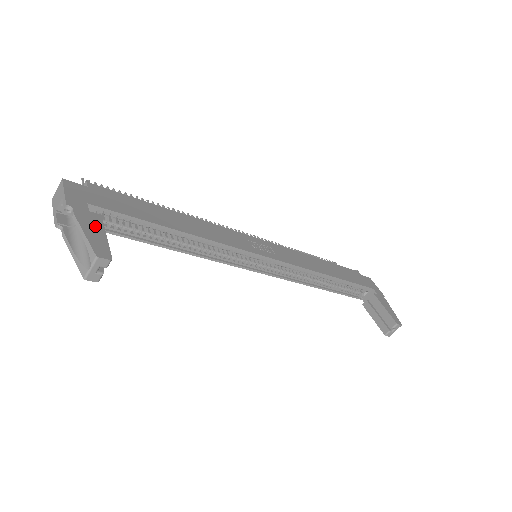
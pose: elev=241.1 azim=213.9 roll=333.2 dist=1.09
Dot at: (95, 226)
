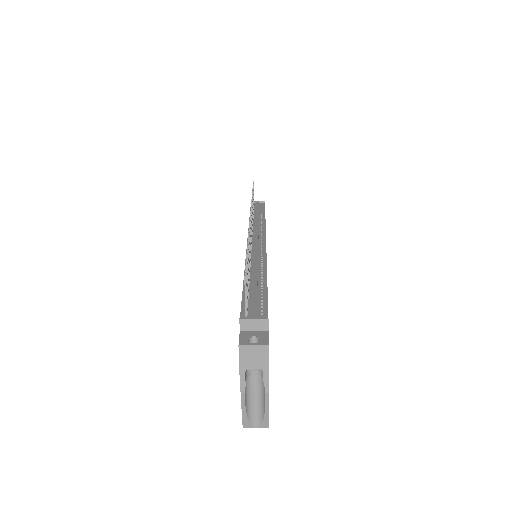
Dot at: occluded
